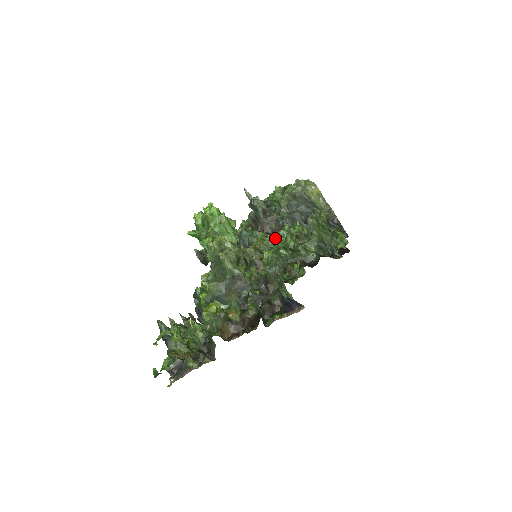
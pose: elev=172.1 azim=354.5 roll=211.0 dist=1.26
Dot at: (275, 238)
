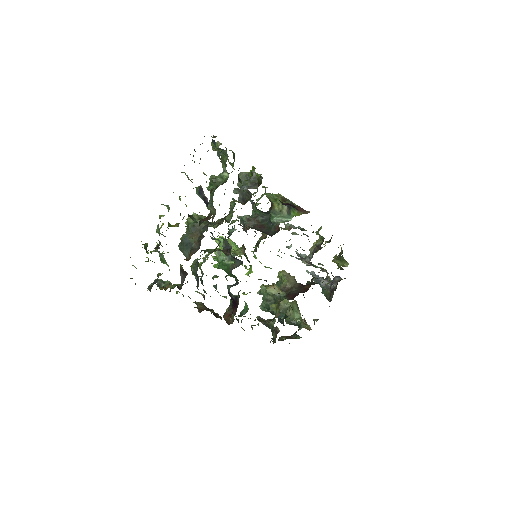
Dot at: (208, 186)
